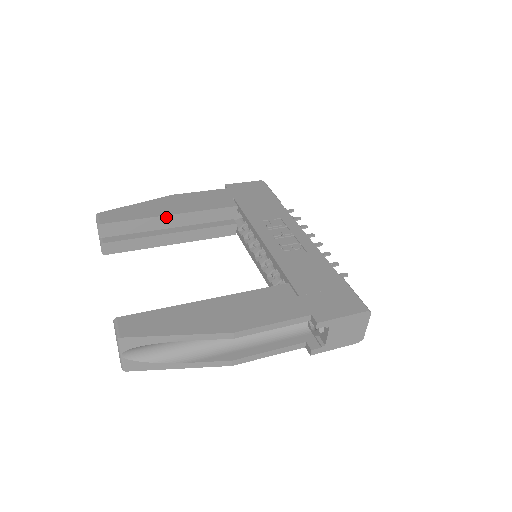
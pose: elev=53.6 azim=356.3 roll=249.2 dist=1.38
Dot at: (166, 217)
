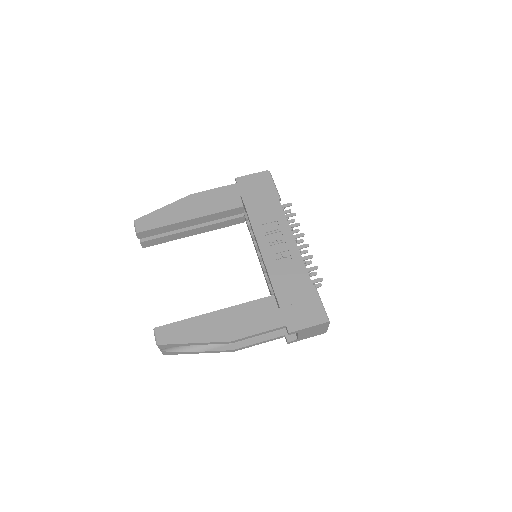
Dot at: (187, 221)
